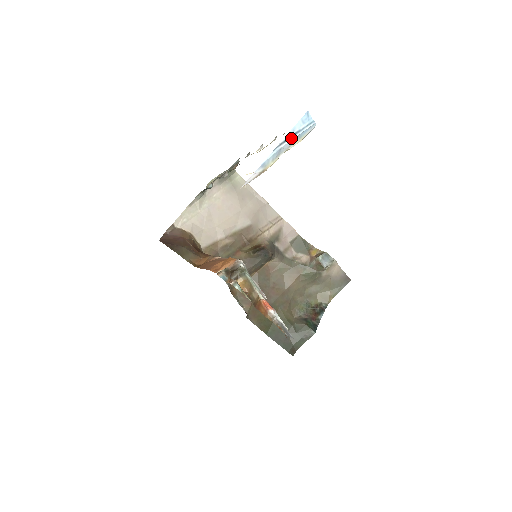
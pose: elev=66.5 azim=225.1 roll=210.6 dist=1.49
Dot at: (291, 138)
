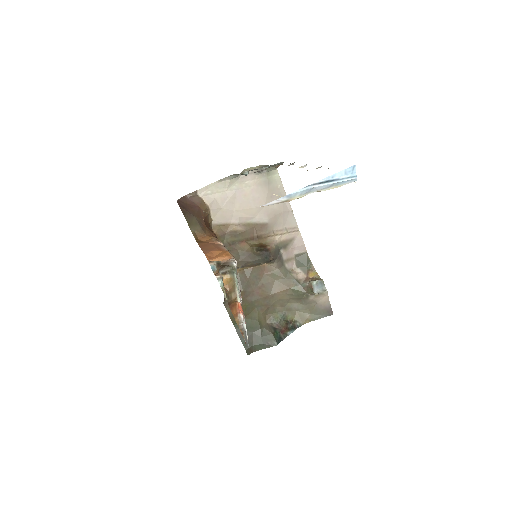
Dot at: (327, 183)
